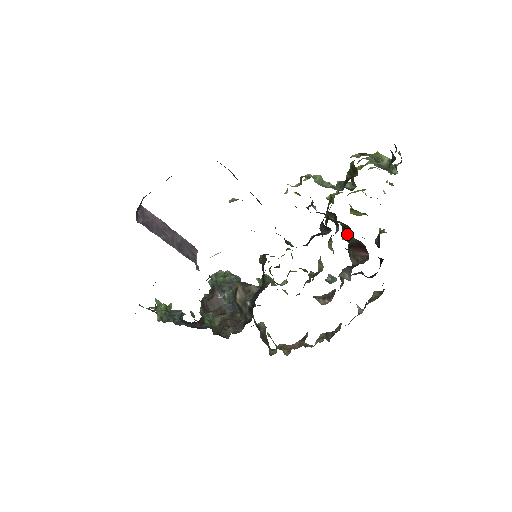
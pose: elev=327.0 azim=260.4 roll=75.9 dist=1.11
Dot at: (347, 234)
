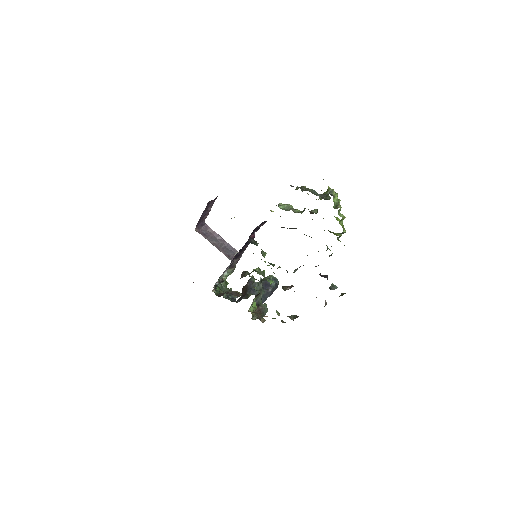
Dot at: occluded
